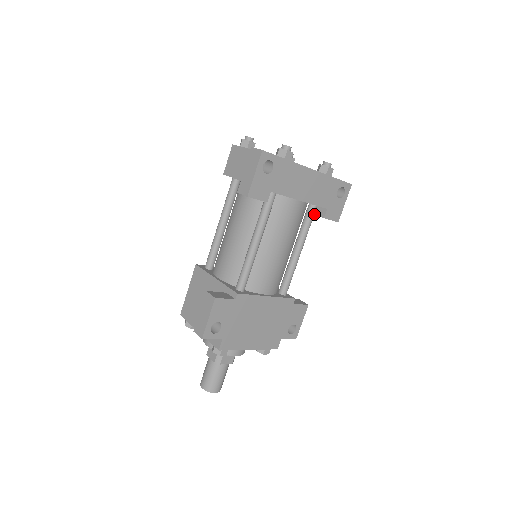
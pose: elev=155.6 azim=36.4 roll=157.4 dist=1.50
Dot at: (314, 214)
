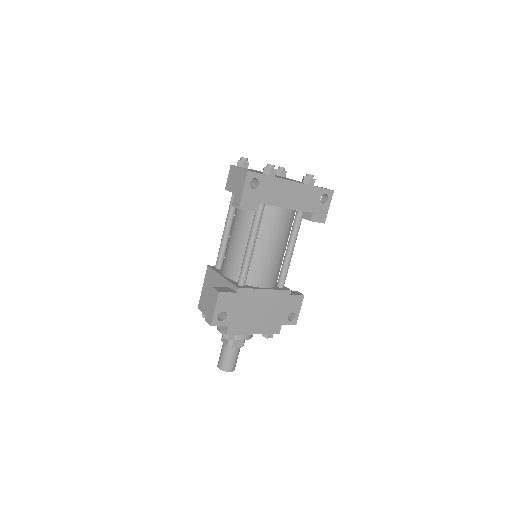
Dot at: (303, 218)
